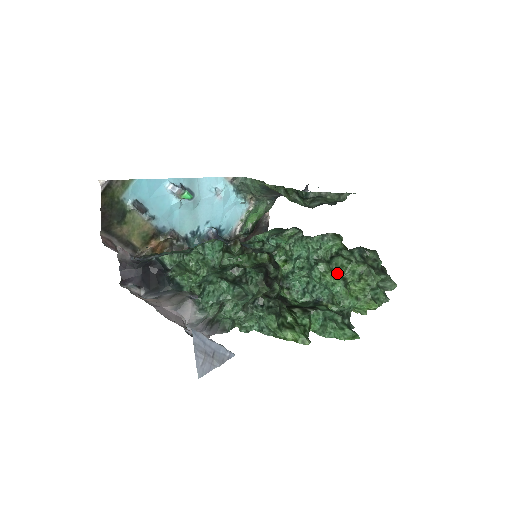
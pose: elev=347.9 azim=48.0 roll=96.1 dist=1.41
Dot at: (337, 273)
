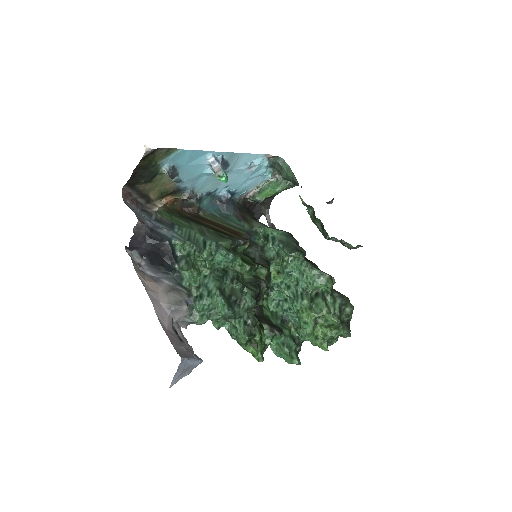
Dot at: (314, 315)
